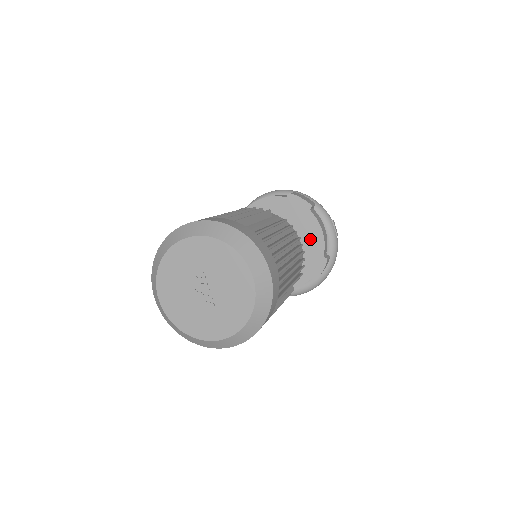
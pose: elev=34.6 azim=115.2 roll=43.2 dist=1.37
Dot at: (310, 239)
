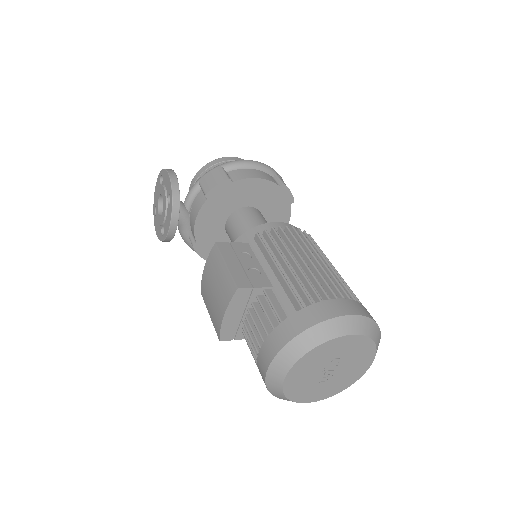
Dot at: occluded
